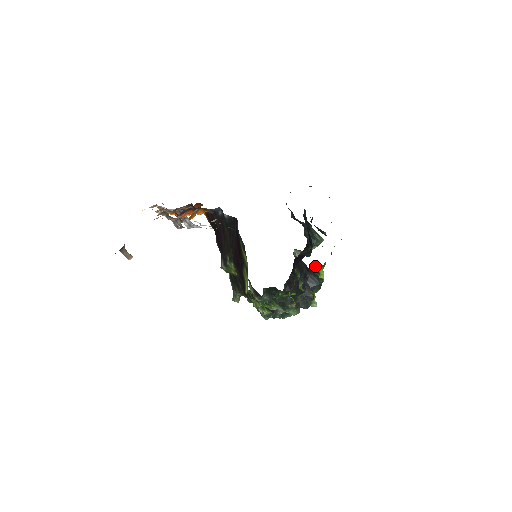
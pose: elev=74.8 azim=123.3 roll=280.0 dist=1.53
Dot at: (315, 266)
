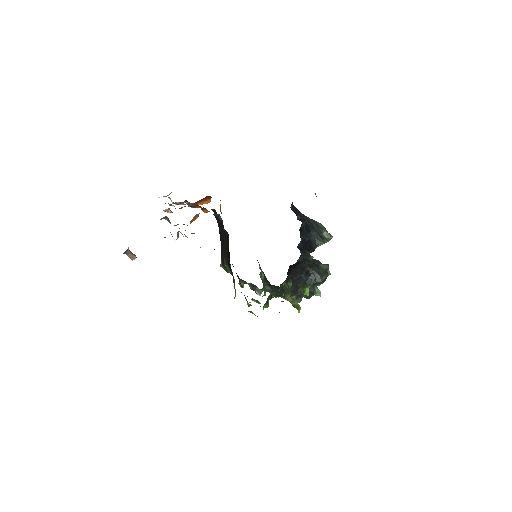
Dot at: (299, 287)
